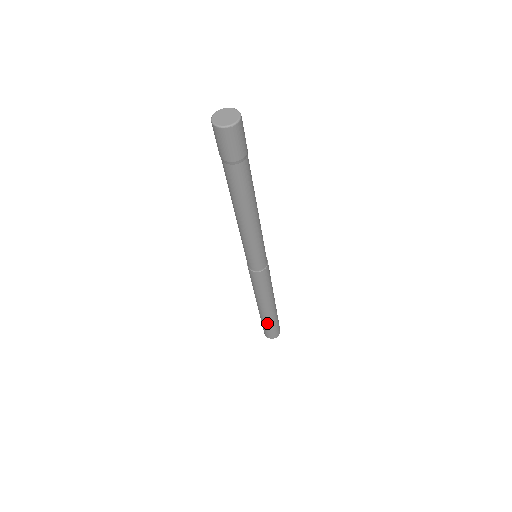
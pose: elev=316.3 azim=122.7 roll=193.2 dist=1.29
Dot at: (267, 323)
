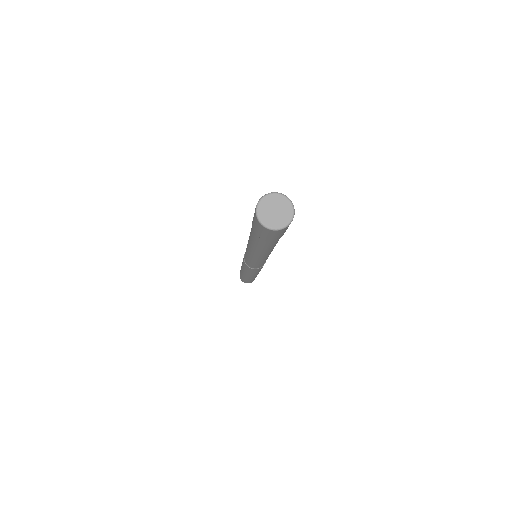
Dot at: (253, 279)
